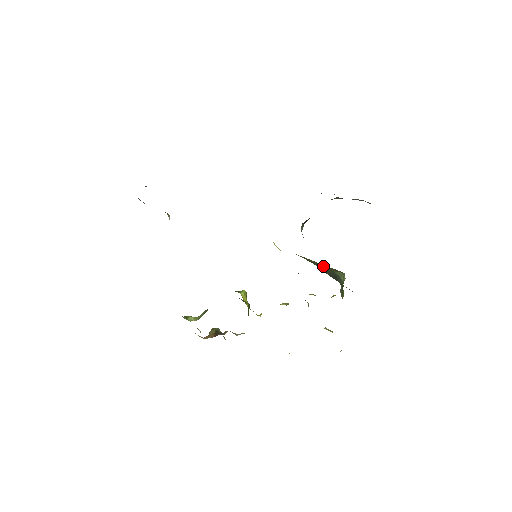
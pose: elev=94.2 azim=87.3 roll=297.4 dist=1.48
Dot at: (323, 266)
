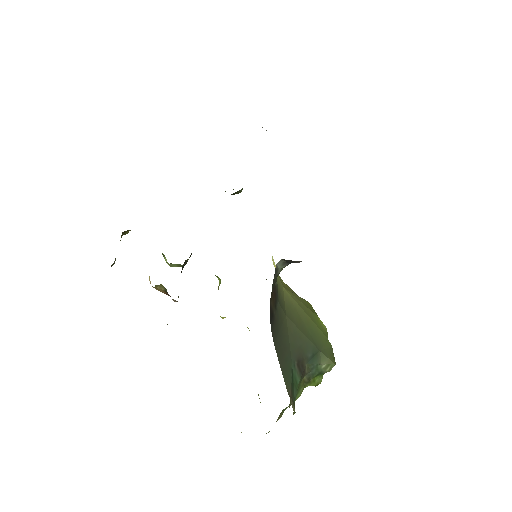
Dot at: (312, 333)
